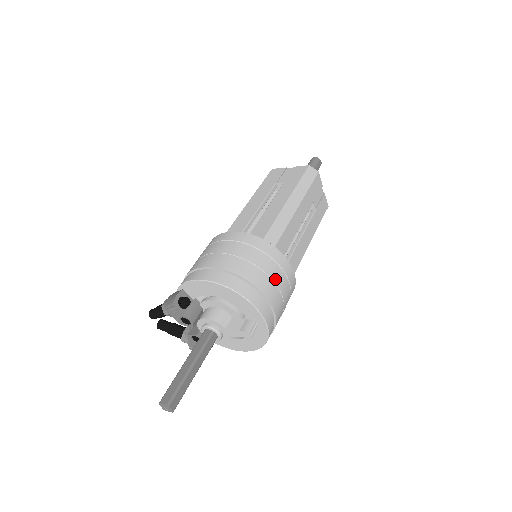
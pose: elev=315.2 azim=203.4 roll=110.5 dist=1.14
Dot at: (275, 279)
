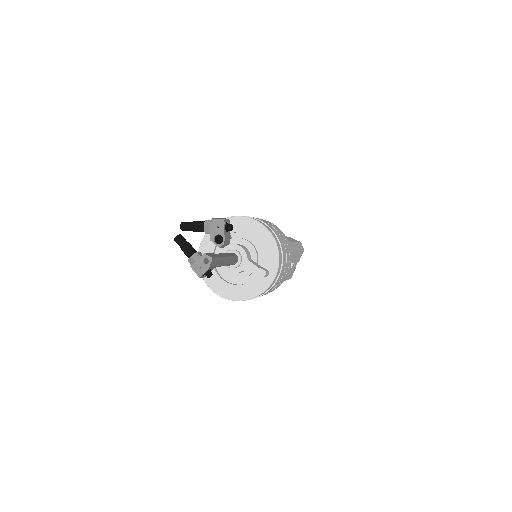
Dot at: (287, 262)
